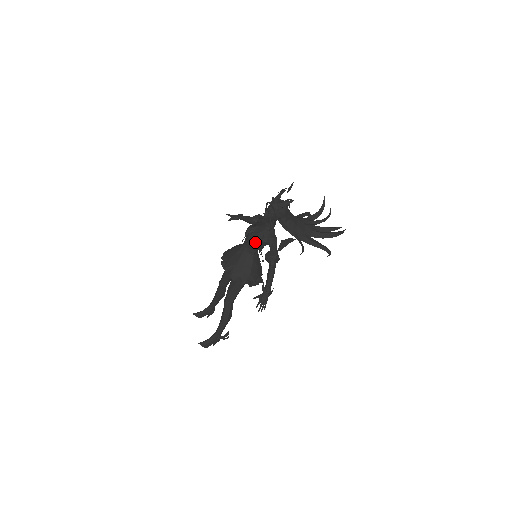
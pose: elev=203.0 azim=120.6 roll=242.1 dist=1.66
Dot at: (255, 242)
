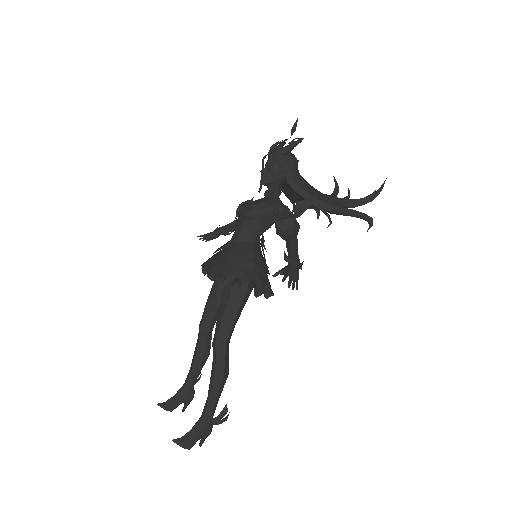
Dot at: (255, 214)
